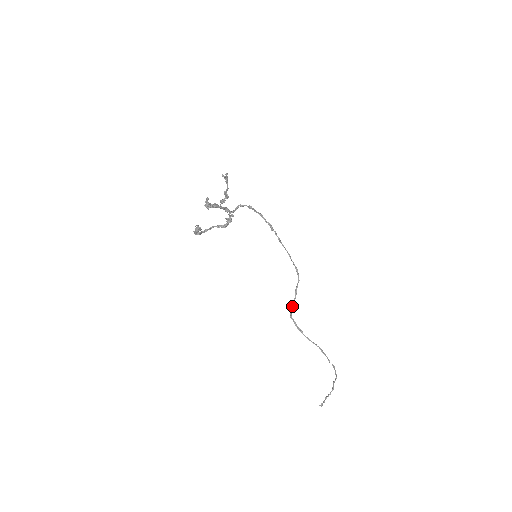
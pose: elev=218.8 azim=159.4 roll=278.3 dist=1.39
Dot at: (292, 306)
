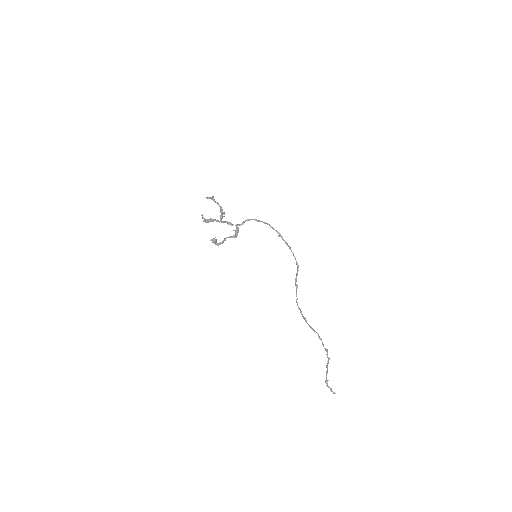
Dot at: occluded
